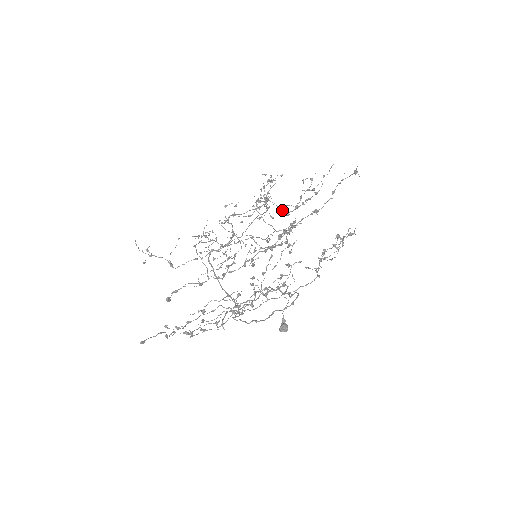
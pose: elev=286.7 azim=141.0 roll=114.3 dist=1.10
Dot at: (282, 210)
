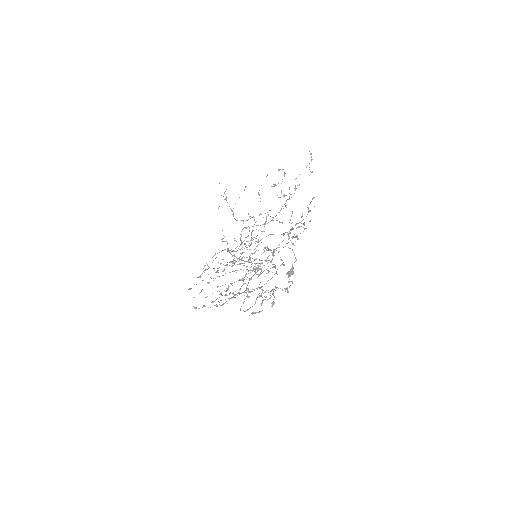
Dot at: occluded
